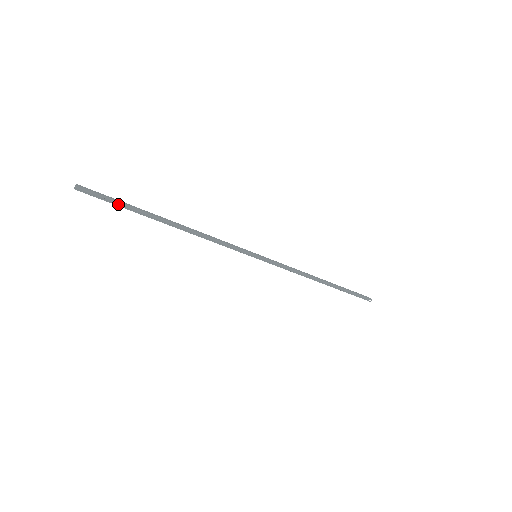
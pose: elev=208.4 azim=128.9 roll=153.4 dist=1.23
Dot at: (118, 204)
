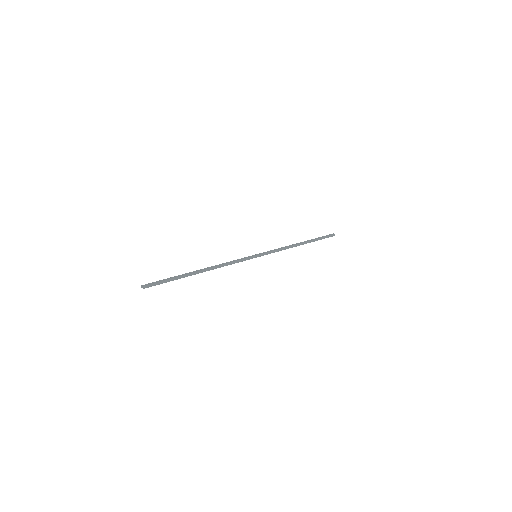
Dot at: (168, 278)
